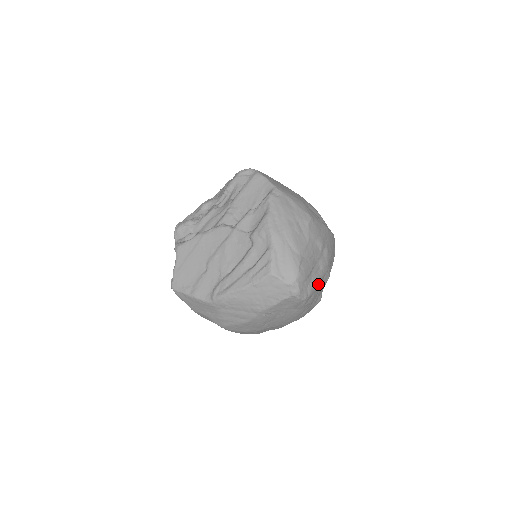
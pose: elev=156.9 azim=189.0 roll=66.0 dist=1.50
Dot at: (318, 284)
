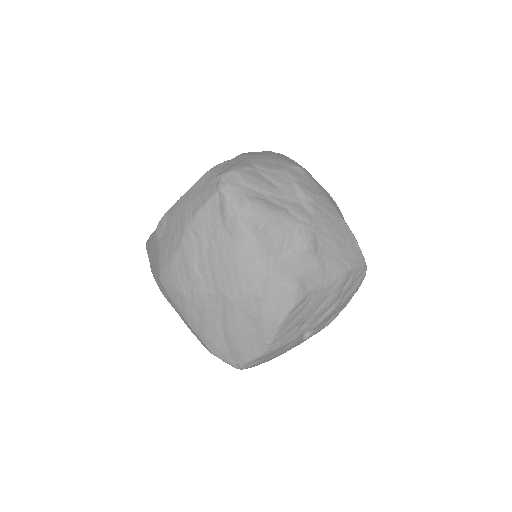
Dot at: (273, 217)
